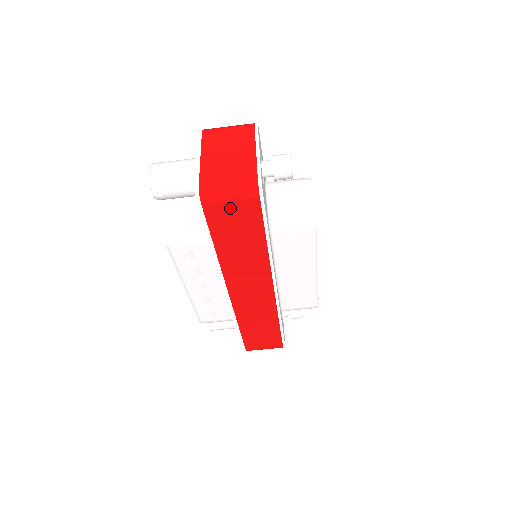
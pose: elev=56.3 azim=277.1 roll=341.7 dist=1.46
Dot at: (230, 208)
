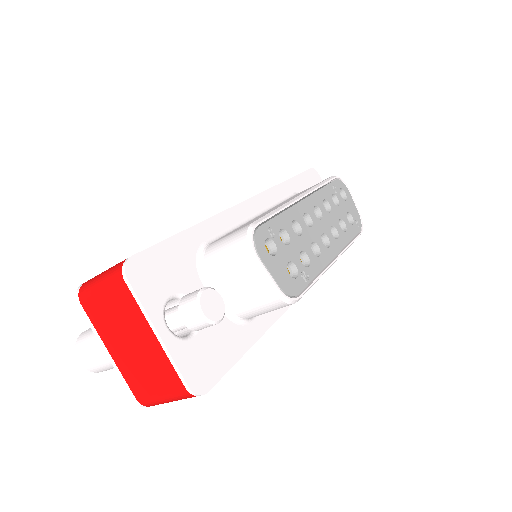
Dot at: occluded
